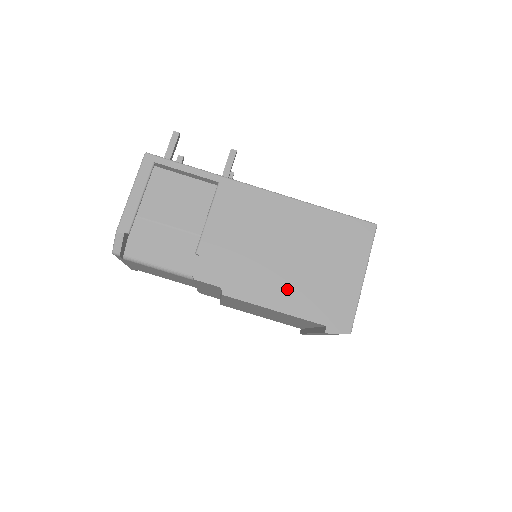
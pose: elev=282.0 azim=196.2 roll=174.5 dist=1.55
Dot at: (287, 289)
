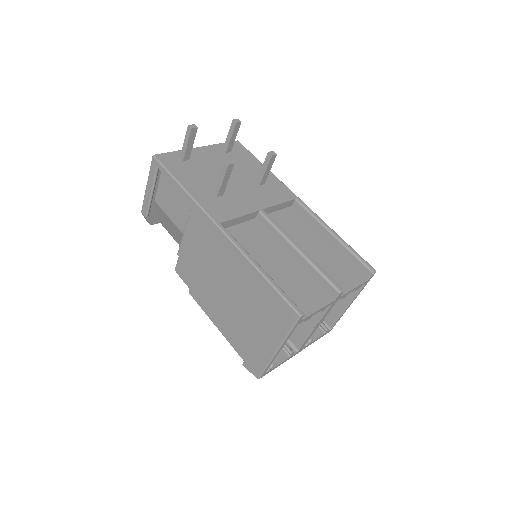
Dot at: (224, 317)
